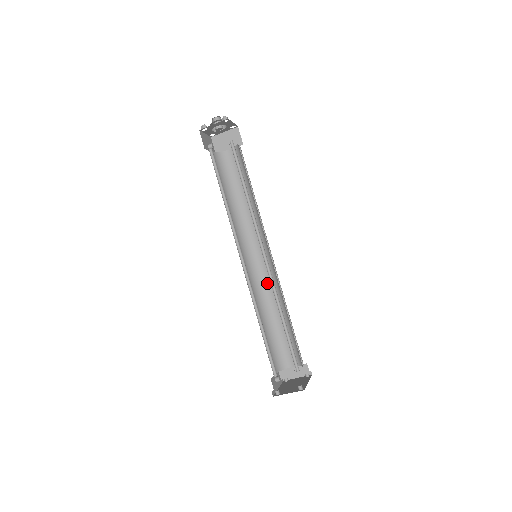
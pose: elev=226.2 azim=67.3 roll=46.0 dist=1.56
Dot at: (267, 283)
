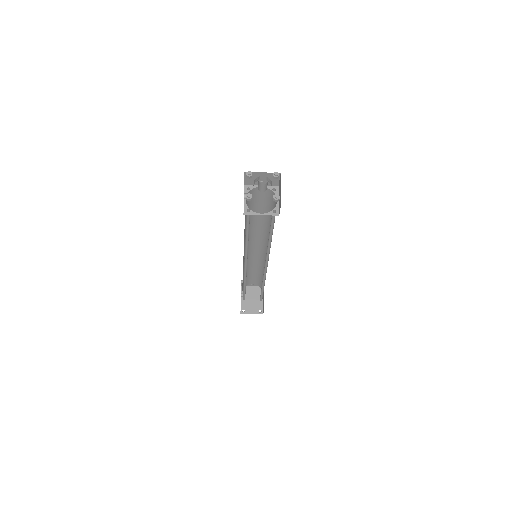
Dot at: (255, 256)
